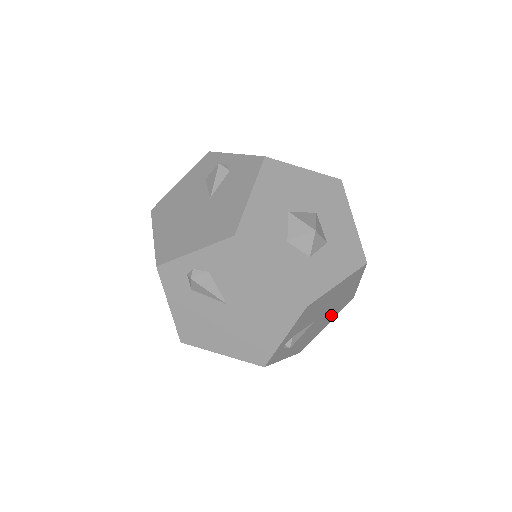
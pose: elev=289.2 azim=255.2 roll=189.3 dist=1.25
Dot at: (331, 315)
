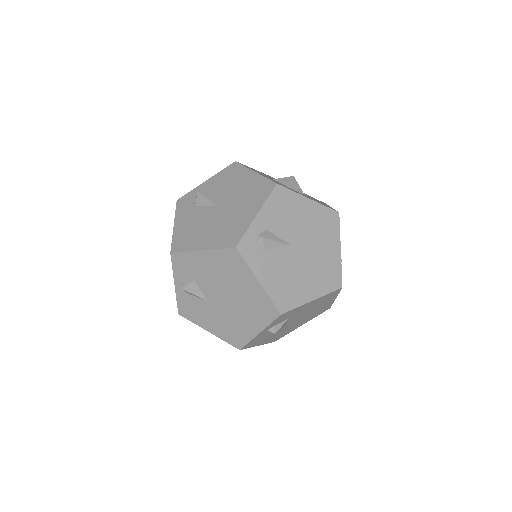
Dot at: (315, 278)
